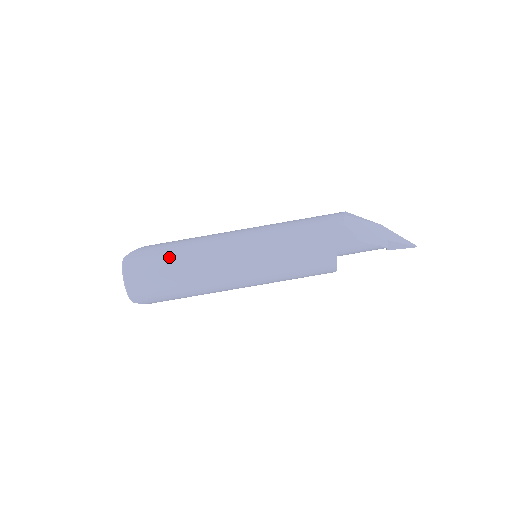
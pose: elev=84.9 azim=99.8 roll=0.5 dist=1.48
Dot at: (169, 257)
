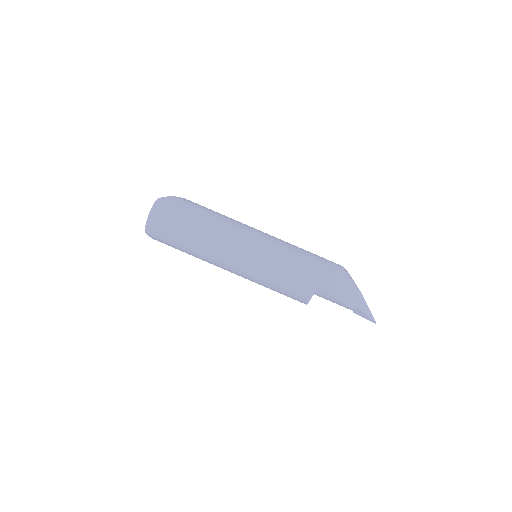
Dot at: (191, 220)
